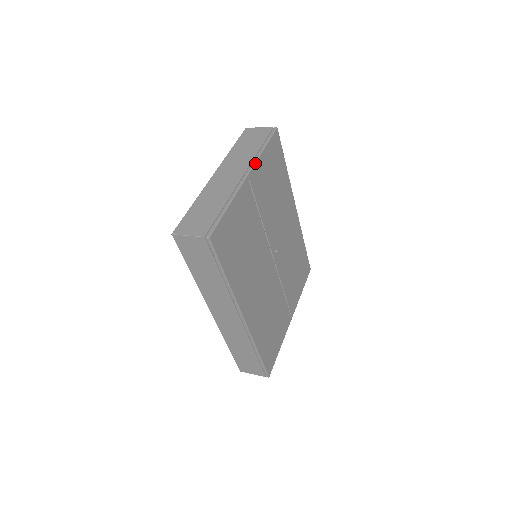
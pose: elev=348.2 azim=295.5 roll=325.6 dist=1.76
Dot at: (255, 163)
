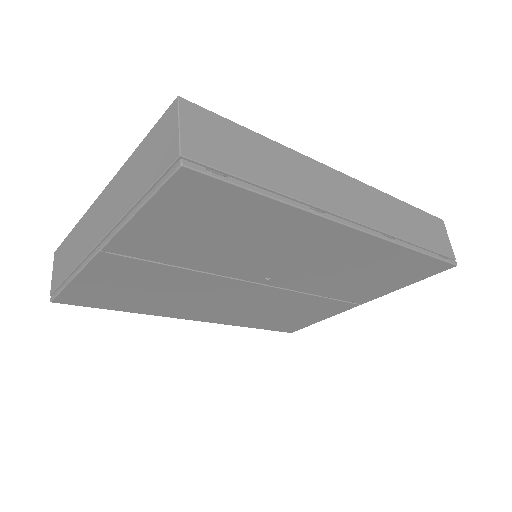
Dot at: (116, 234)
